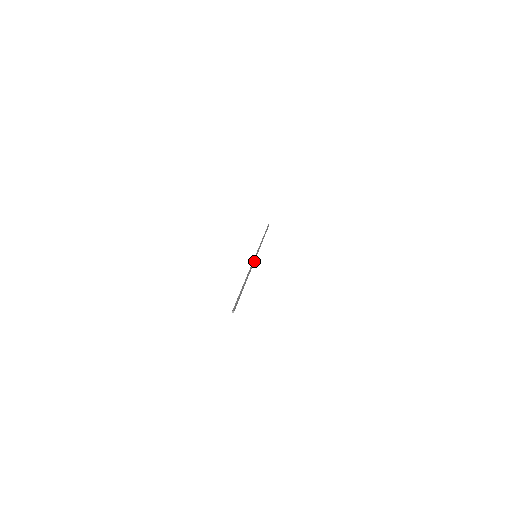
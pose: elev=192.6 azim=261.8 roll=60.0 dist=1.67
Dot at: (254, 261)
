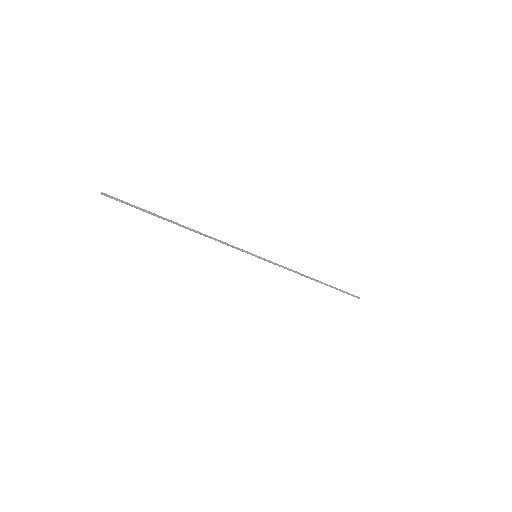
Dot at: (241, 250)
